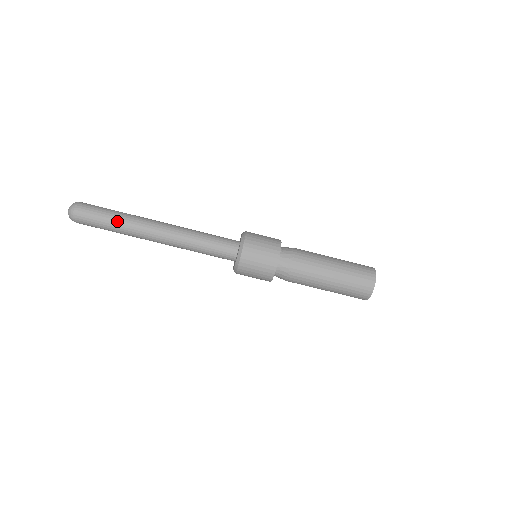
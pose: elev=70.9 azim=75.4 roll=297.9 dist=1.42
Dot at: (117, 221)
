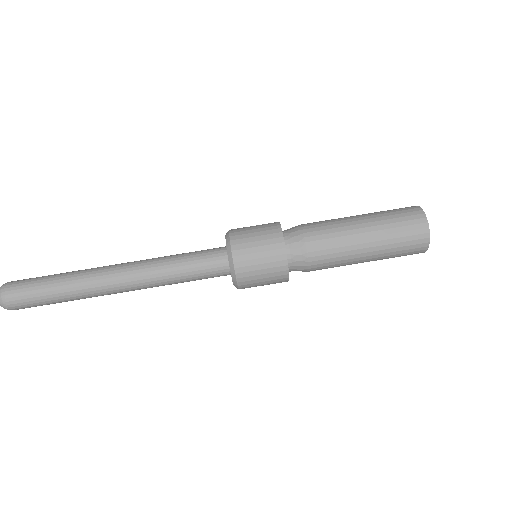
Dot at: (60, 287)
